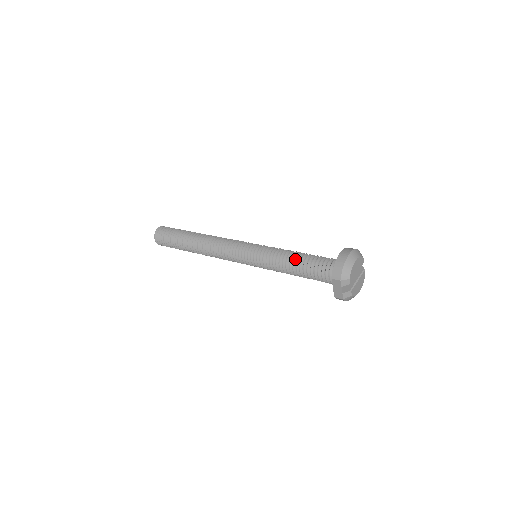
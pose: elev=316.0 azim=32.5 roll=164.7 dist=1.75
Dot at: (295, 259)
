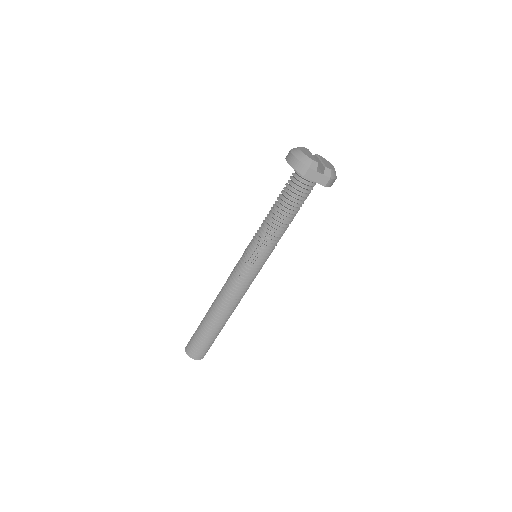
Dot at: (274, 212)
